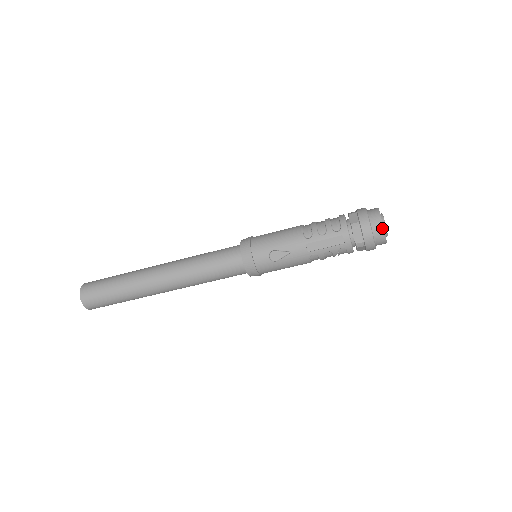
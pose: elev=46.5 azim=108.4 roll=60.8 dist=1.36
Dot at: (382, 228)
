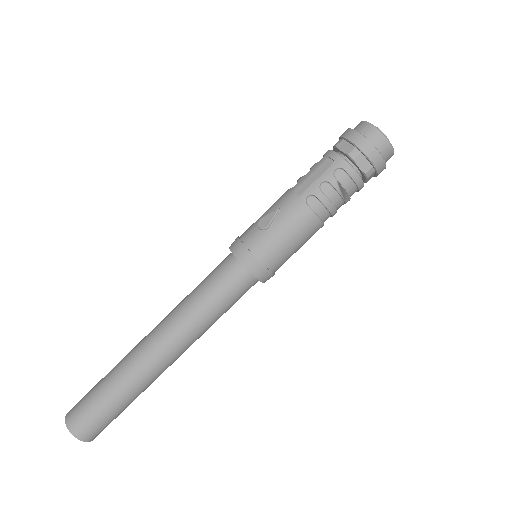
Dot at: (367, 124)
